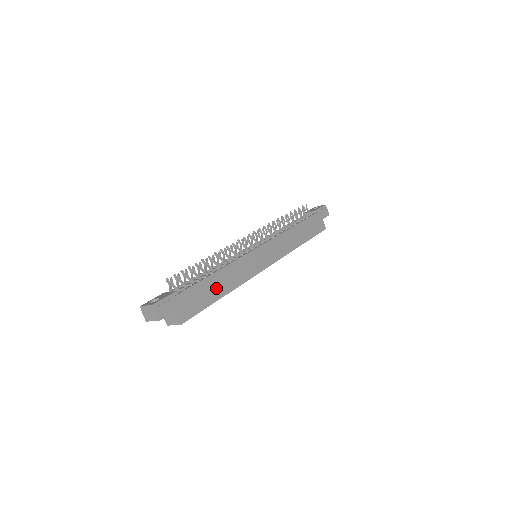
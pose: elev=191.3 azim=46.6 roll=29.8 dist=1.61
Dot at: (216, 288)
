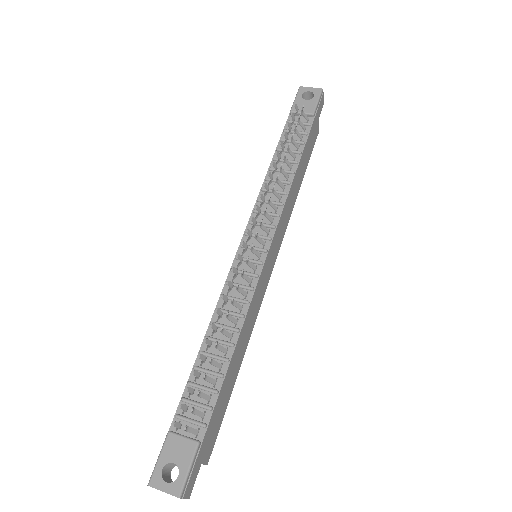
Dot at: (233, 373)
